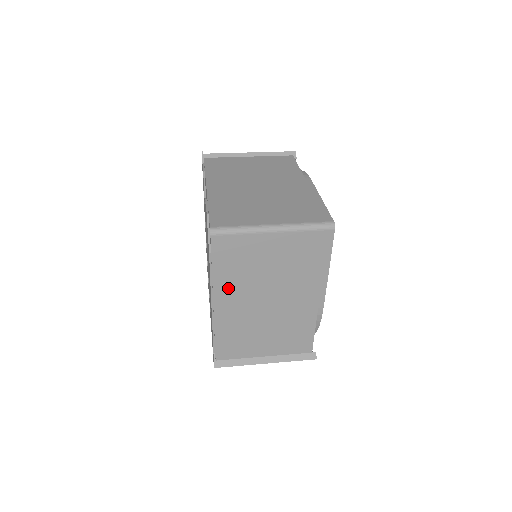
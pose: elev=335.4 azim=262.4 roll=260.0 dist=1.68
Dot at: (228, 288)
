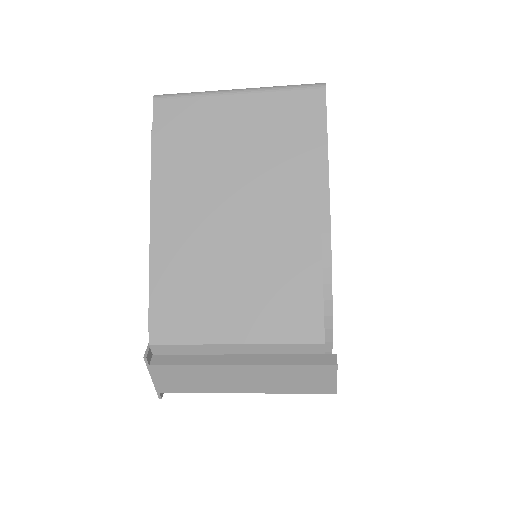
Dot at: (174, 187)
